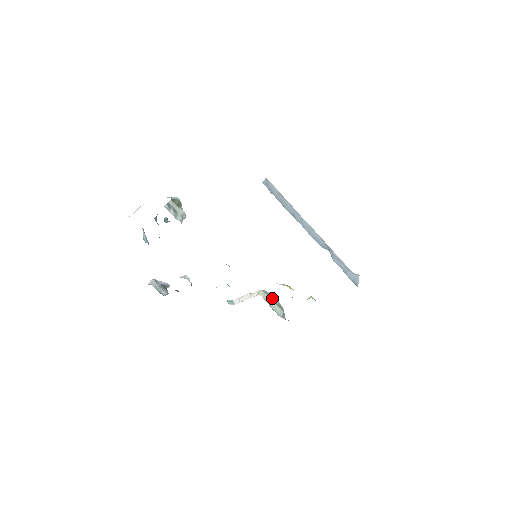
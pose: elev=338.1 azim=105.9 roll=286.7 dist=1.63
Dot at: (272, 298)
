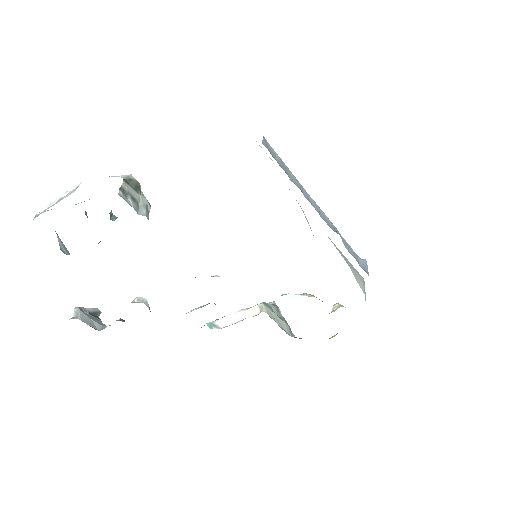
Dot at: (274, 311)
